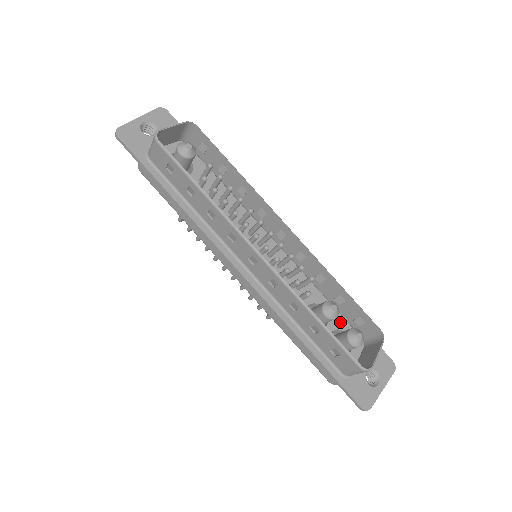
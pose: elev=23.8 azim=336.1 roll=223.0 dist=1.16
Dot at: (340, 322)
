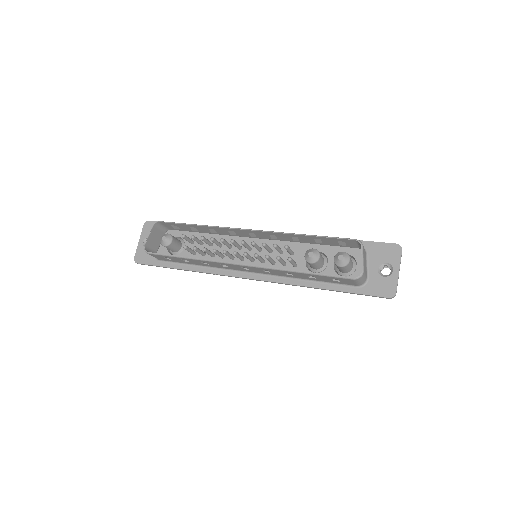
Dot at: (337, 251)
